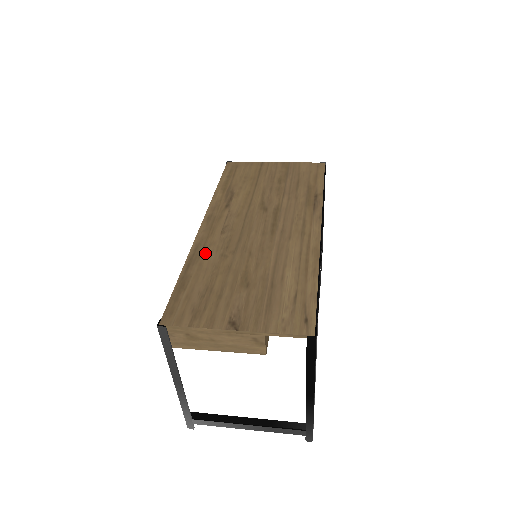
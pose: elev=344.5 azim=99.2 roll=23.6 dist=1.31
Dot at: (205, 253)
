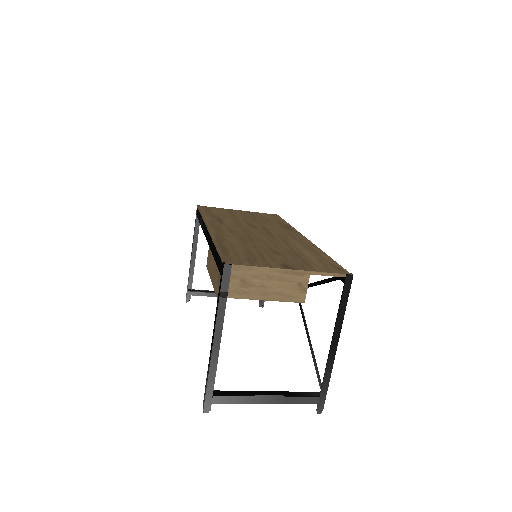
Dot at: (227, 238)
